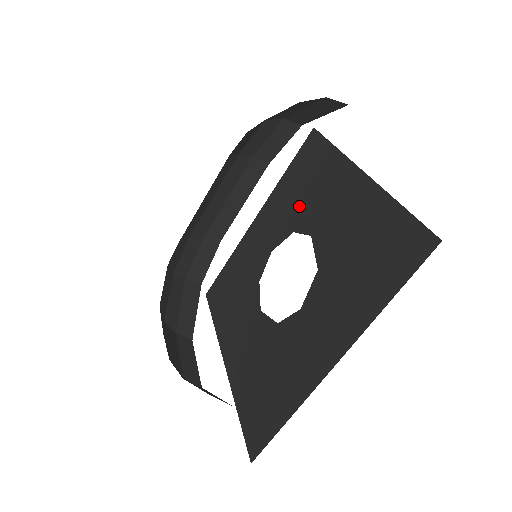
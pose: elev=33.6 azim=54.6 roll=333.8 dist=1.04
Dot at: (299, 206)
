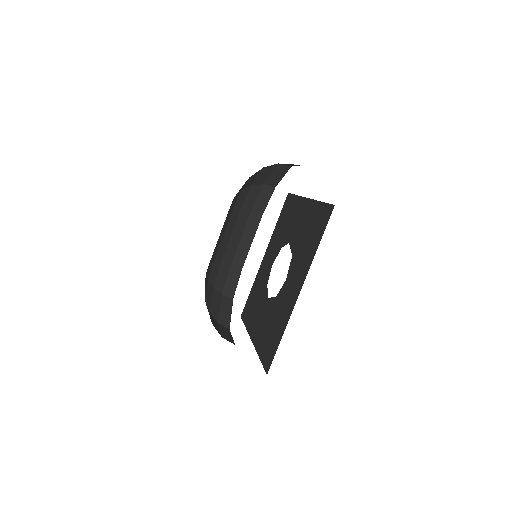
Dot at: (283, 234)
